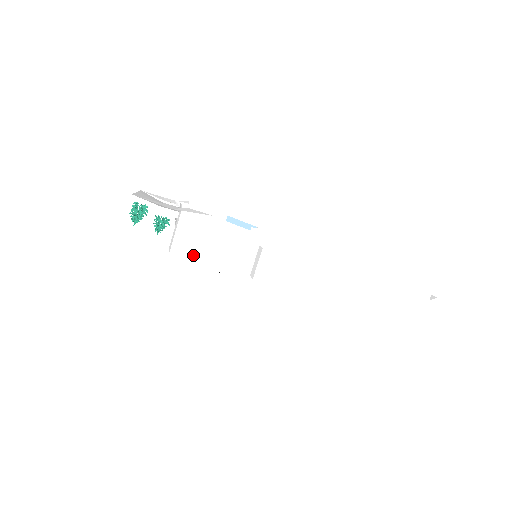
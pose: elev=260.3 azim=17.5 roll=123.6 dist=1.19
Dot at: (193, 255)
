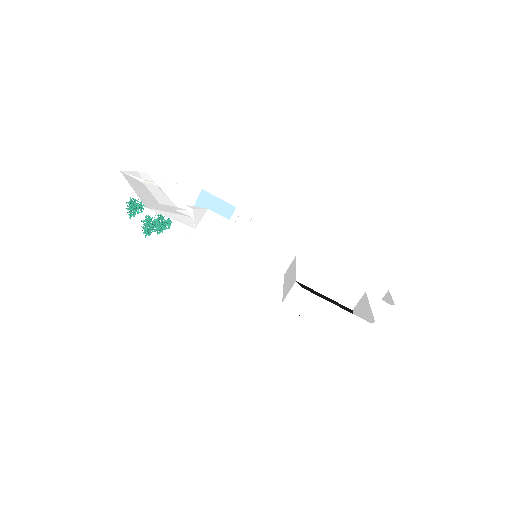
Dot at: (184, 245)
